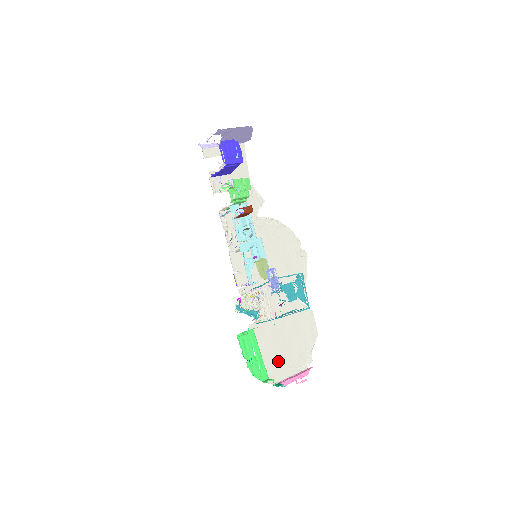
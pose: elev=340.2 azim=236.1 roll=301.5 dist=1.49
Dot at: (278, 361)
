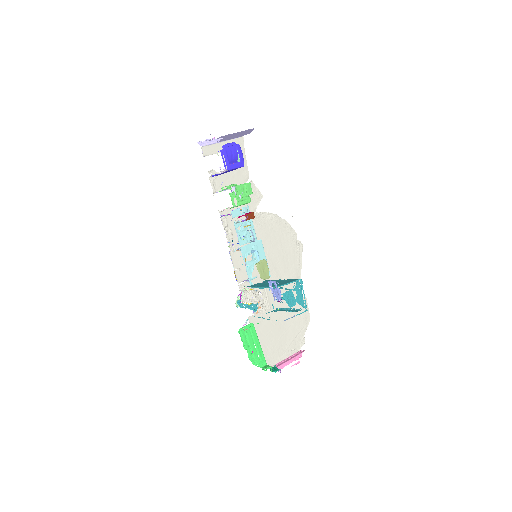
Dot at: (274, 346)
